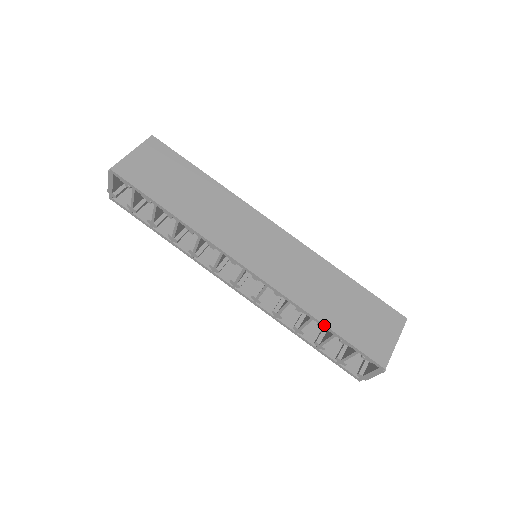
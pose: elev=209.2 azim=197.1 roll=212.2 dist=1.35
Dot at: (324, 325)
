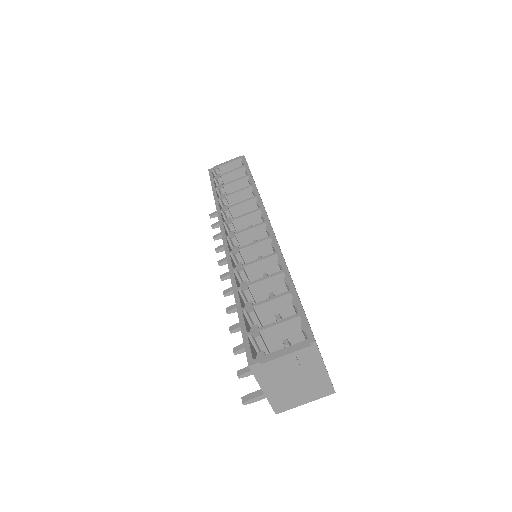
Dot at: (291, 278)
